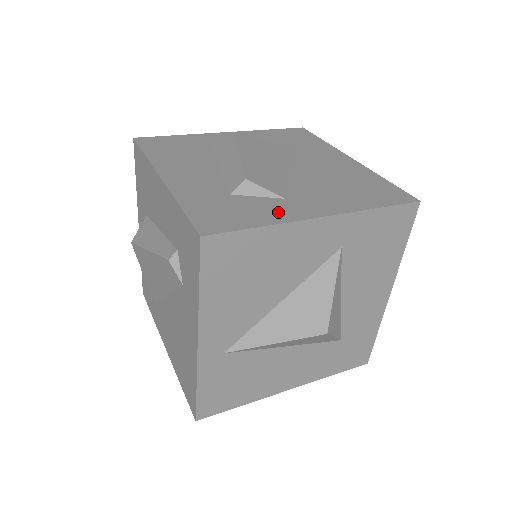
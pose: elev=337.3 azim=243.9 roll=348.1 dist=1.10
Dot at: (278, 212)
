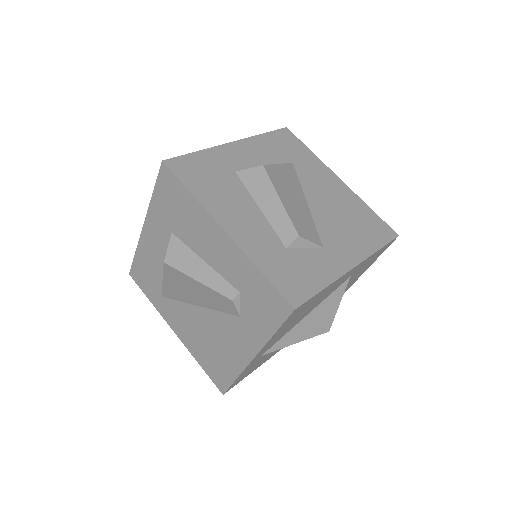
Dot at: (326, 267)
